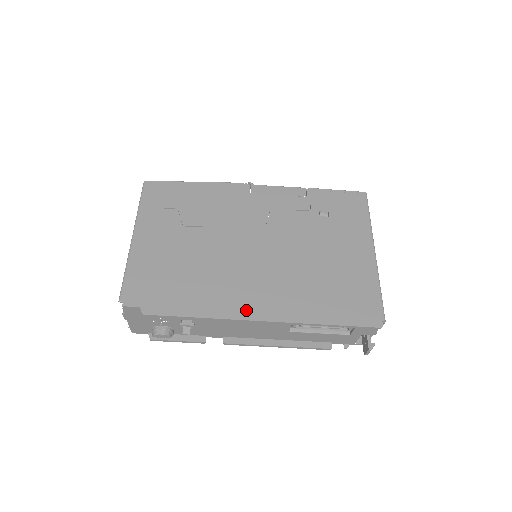
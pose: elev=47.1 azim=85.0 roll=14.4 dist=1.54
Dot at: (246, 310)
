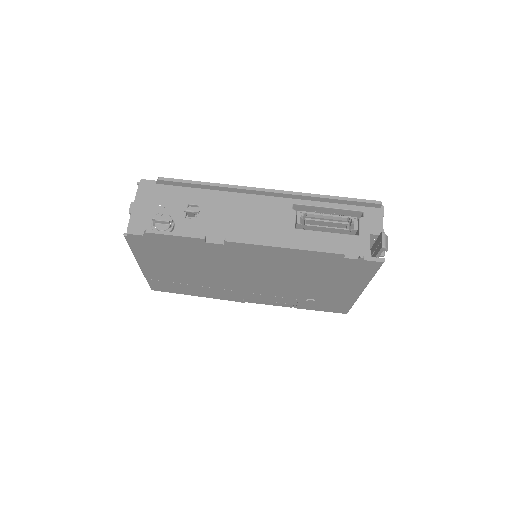
Dot at: (252, 193)
